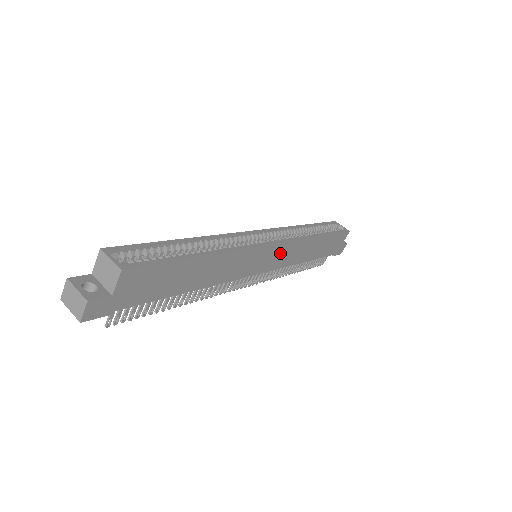
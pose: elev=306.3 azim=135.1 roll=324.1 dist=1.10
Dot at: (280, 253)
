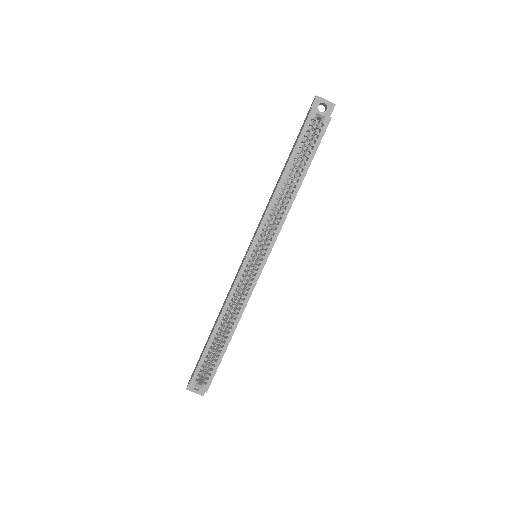
Dot at: occluded
